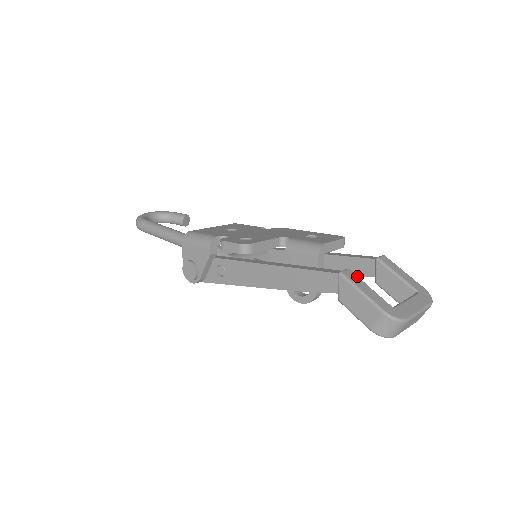
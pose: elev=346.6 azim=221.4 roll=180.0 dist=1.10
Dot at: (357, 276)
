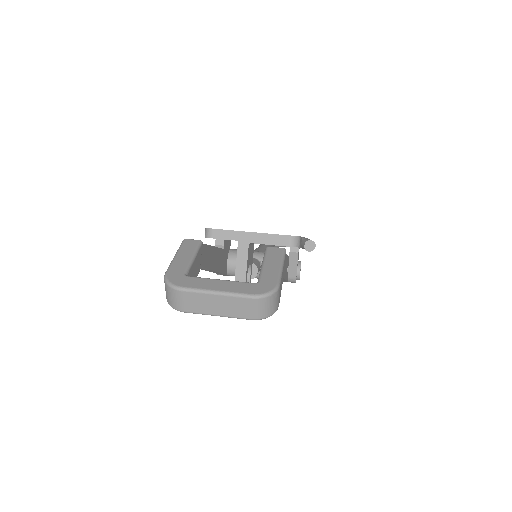
Dot at: (197, 246)
